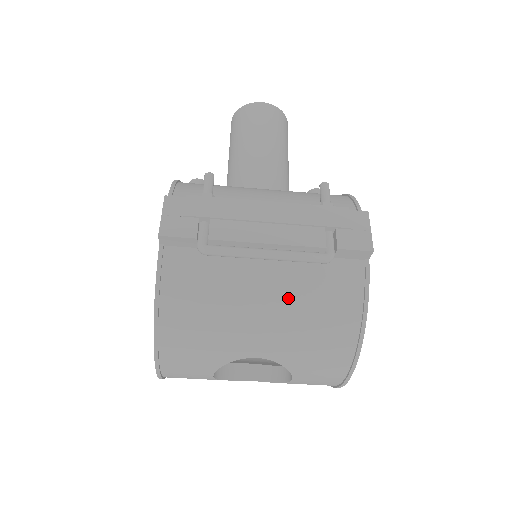
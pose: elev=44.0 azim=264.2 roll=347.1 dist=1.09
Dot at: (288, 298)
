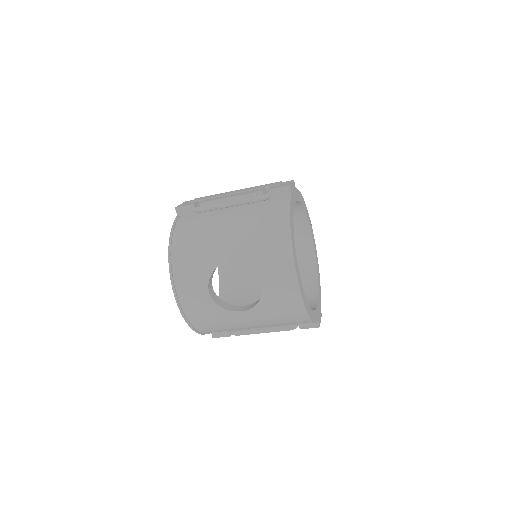
Dot at: (242, 219)
